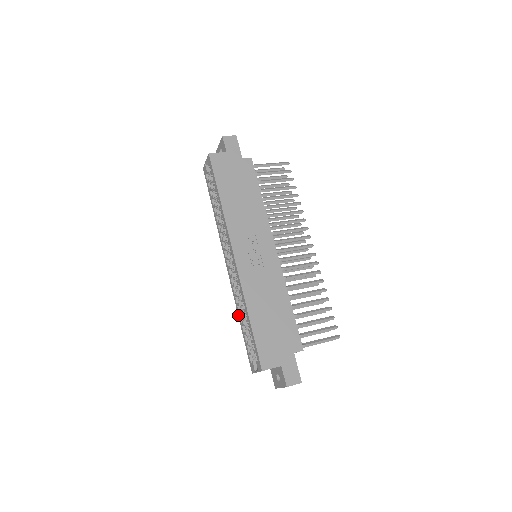
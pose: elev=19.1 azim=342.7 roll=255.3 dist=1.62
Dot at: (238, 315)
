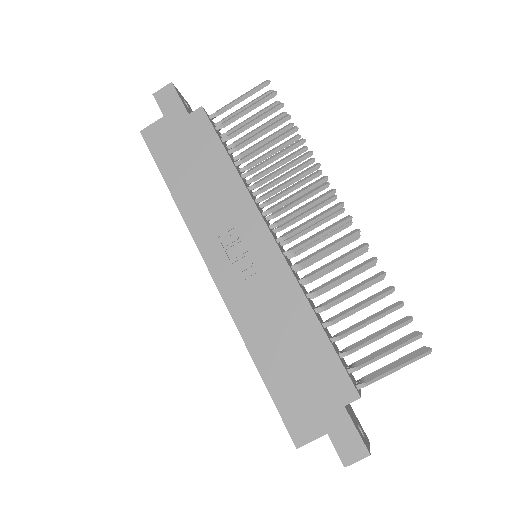
Dot at: occluded
